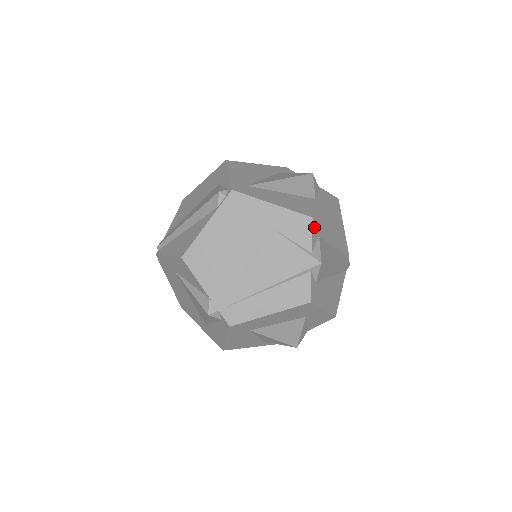
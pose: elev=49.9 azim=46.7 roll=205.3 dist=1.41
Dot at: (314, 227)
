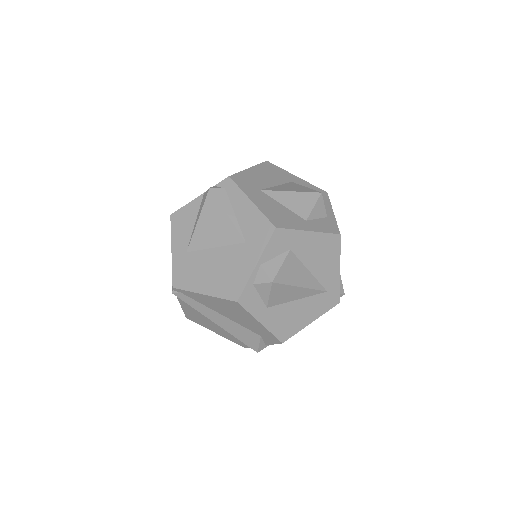
Dot at: occluded
